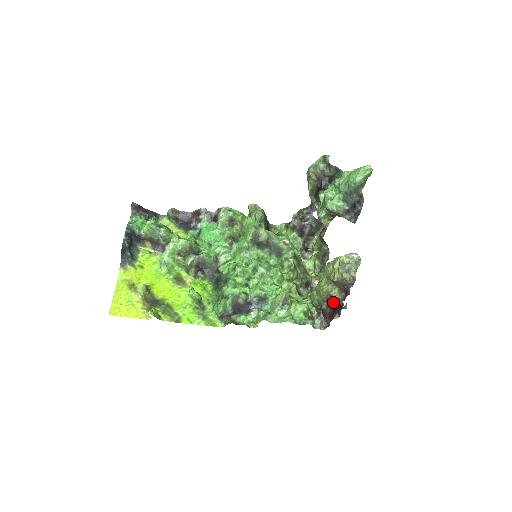
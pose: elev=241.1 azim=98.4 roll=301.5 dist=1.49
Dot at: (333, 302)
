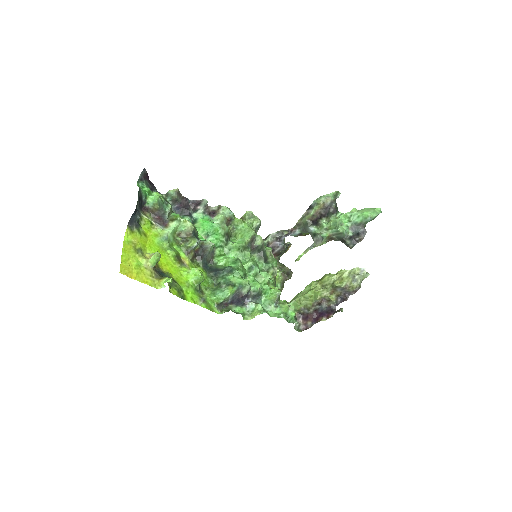
Dot at: (324, 307)
